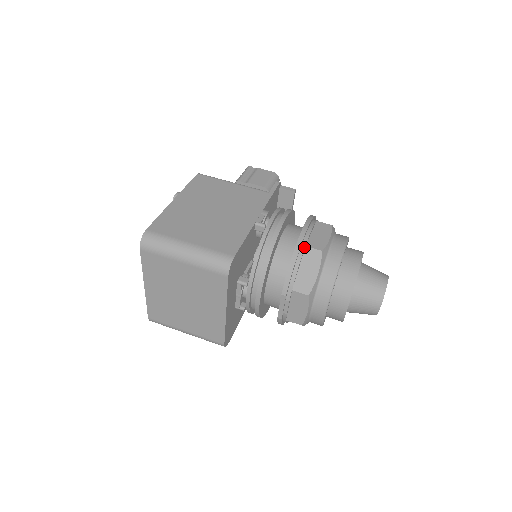
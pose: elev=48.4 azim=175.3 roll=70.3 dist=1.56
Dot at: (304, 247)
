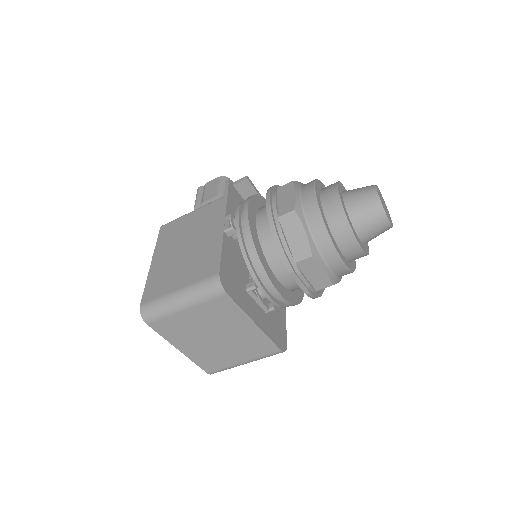
Dot at: (277, 219)
